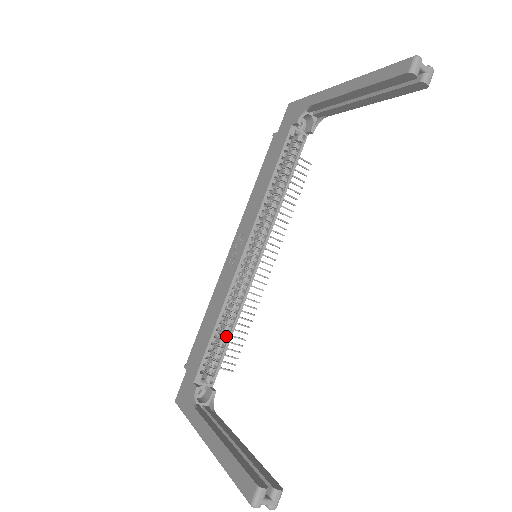
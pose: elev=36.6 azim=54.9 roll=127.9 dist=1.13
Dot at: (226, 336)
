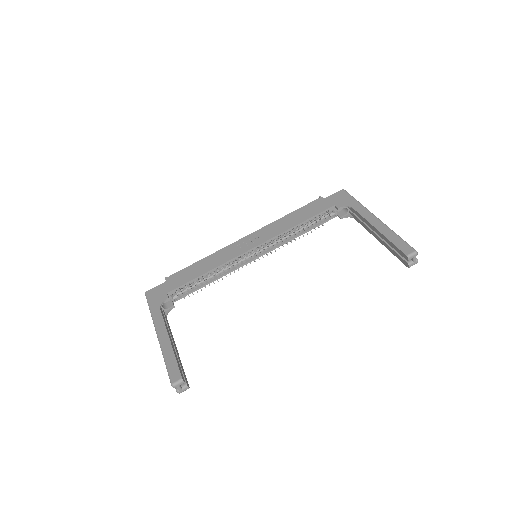
Dot at: (204, 283)
